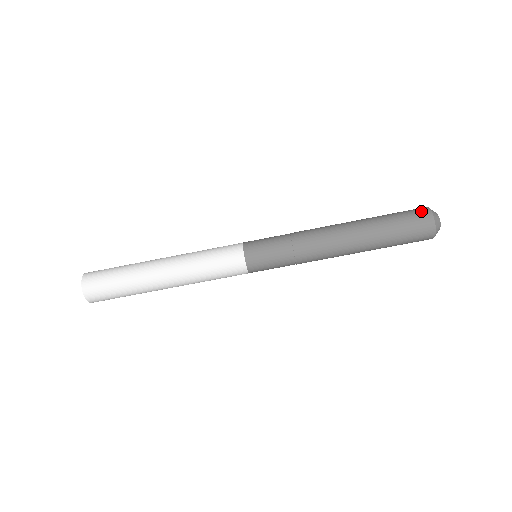
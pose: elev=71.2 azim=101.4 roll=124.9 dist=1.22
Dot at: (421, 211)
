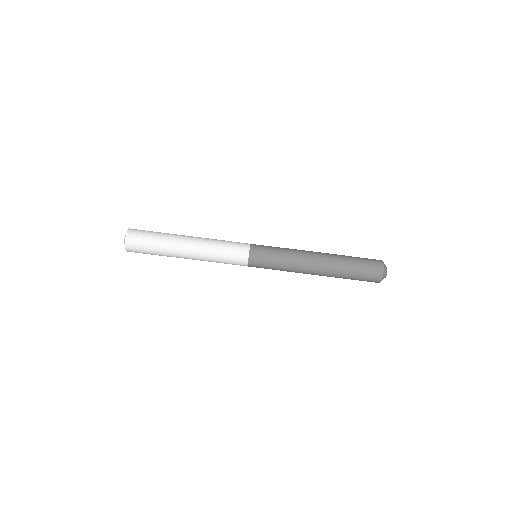
Dot at: (377, 268)
